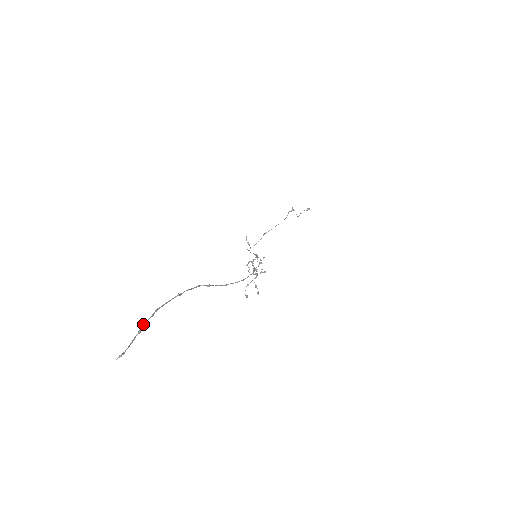
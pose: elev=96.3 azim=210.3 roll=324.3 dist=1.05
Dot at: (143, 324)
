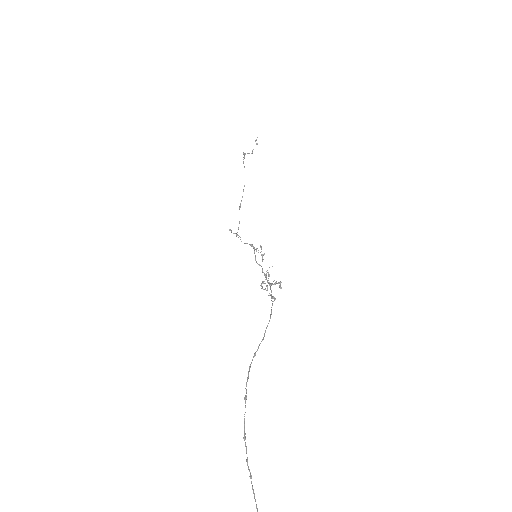
Dot at: (247, 465)
